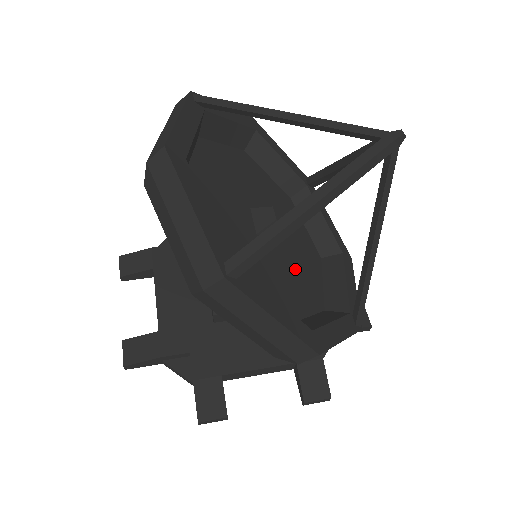
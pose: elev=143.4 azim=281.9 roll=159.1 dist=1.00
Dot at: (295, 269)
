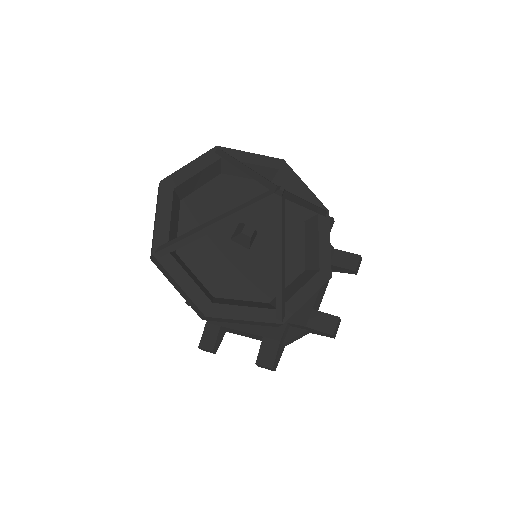
Dot at: (257, 269)
